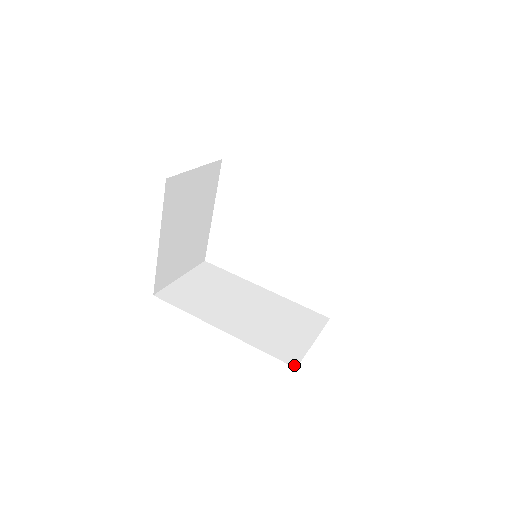
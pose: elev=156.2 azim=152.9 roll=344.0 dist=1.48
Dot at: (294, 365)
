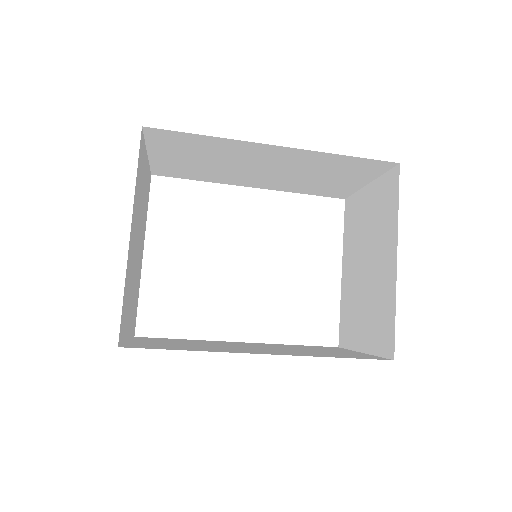
Dot at: (387, 359)
